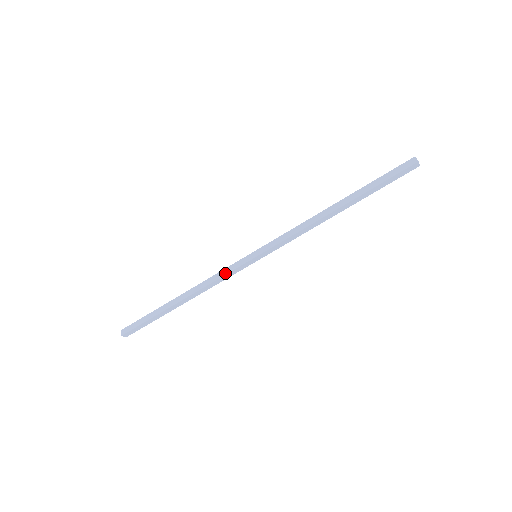
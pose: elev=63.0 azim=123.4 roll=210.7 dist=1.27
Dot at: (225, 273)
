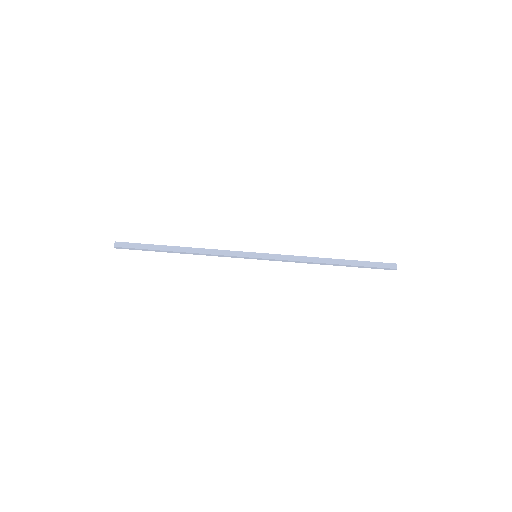
Dot at: (227, 254)
